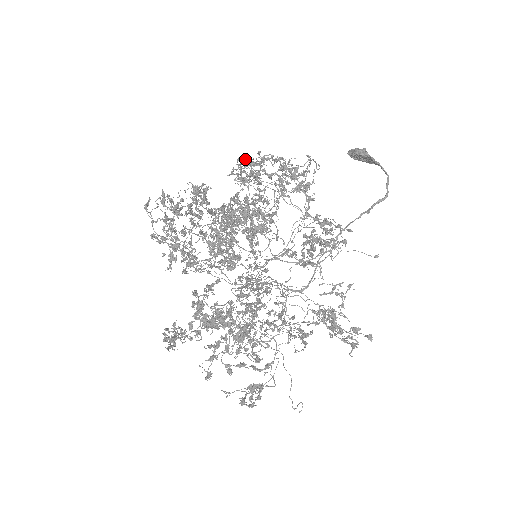
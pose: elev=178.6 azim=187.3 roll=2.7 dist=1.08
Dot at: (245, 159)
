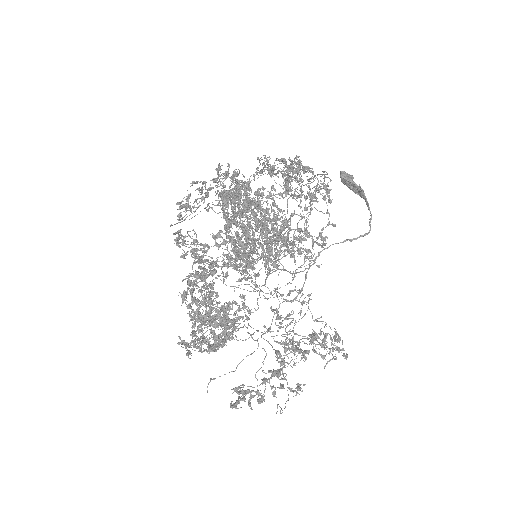
Dot at: occluded
